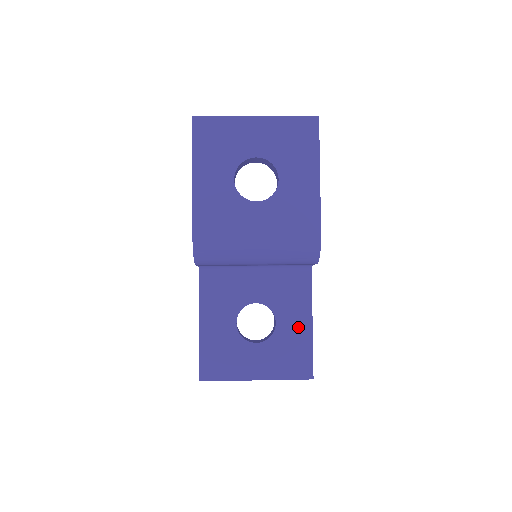
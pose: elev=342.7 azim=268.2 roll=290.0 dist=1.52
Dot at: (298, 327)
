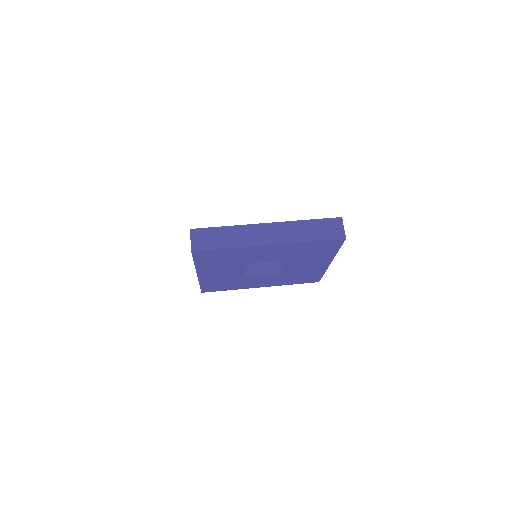
Dot at: occluded
